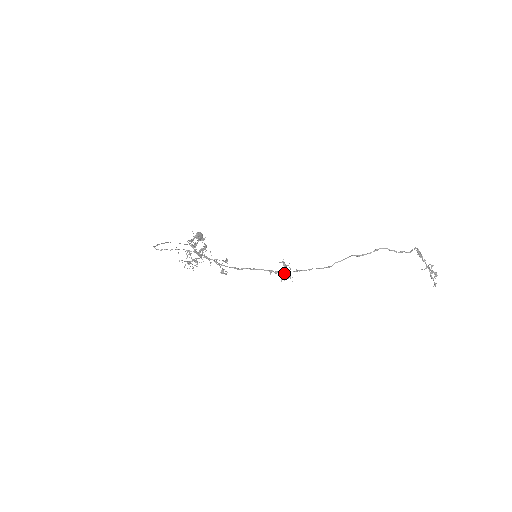
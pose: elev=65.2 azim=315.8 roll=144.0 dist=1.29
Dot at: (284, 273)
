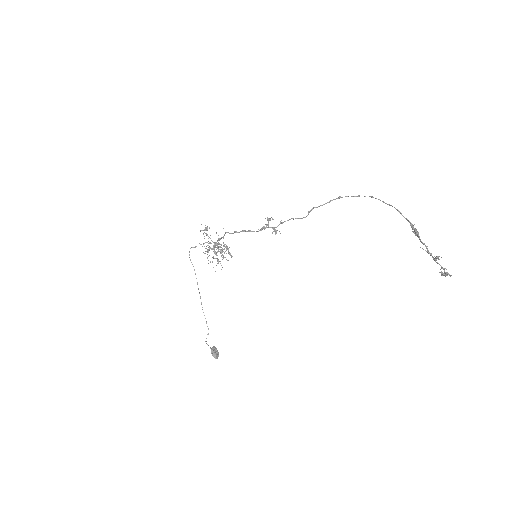
Dot at: occluded
